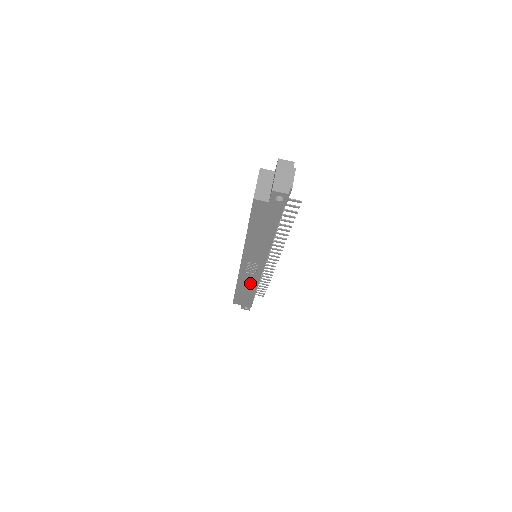
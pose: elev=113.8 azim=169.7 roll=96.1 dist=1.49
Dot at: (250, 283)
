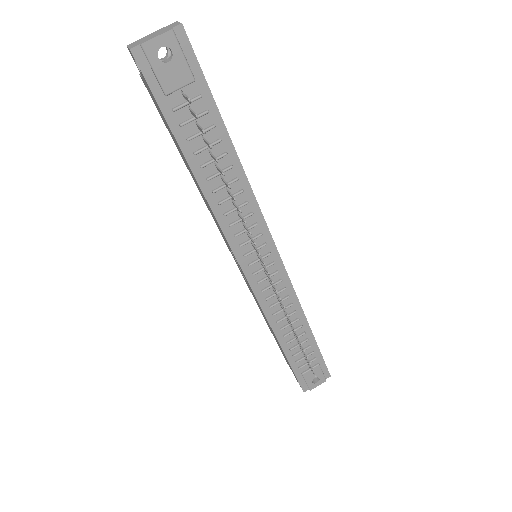
Dot at: occluded
